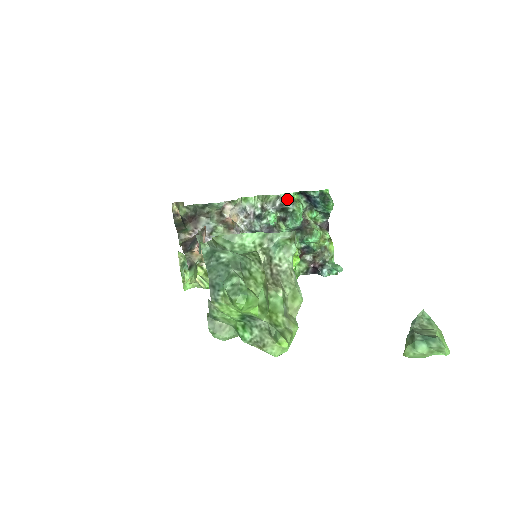
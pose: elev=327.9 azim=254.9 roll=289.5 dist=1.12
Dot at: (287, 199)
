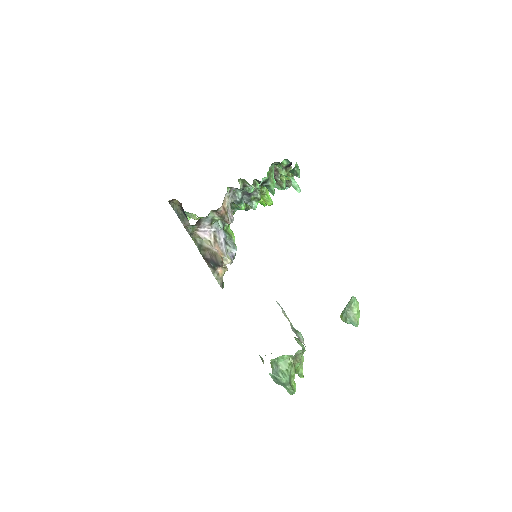
Dot at: (264, 181)
